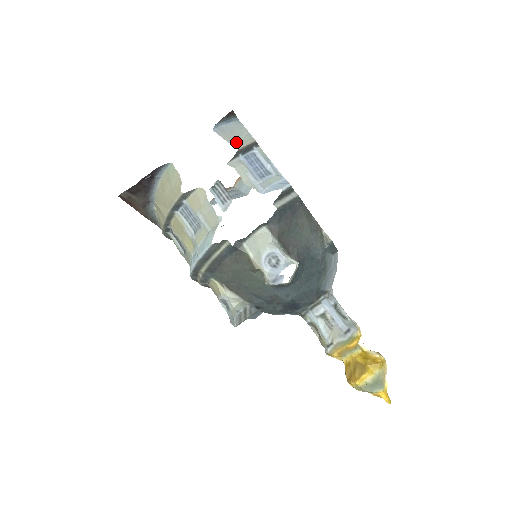
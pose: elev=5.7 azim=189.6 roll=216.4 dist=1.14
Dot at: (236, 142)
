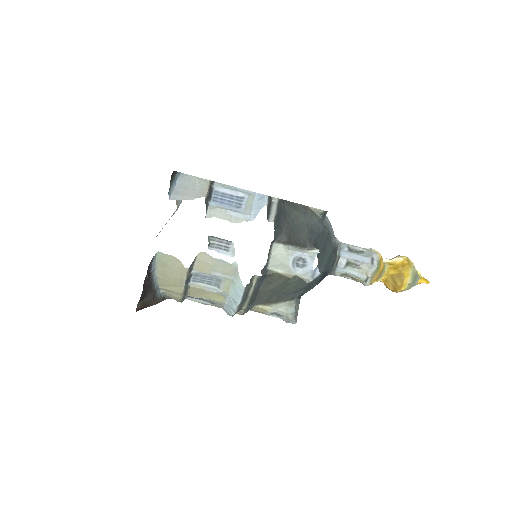
Dot at: (197, 195)
